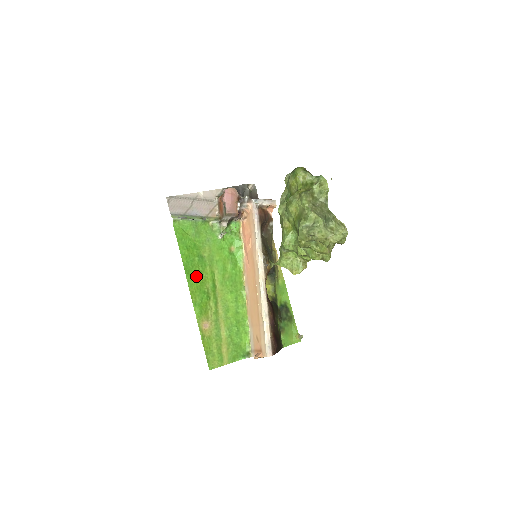
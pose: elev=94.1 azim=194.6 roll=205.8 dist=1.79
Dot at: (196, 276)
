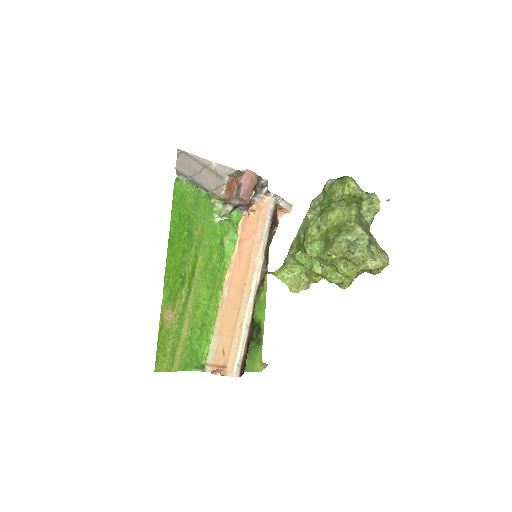
Dot at: (178, 253)
